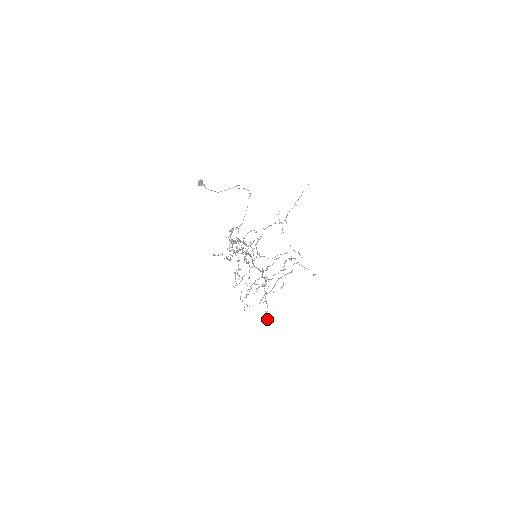
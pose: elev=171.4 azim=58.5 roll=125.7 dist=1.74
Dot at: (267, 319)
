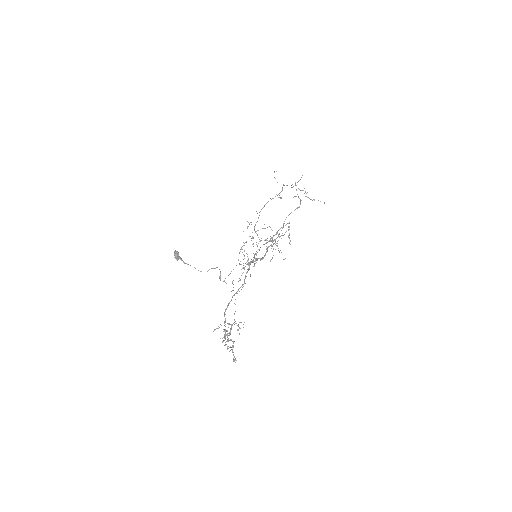
Dot at: occluded
